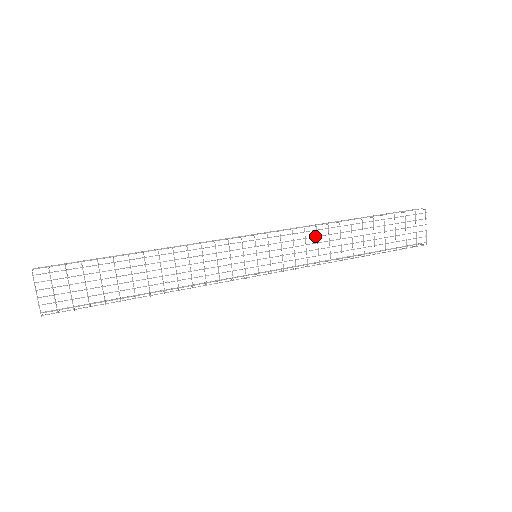
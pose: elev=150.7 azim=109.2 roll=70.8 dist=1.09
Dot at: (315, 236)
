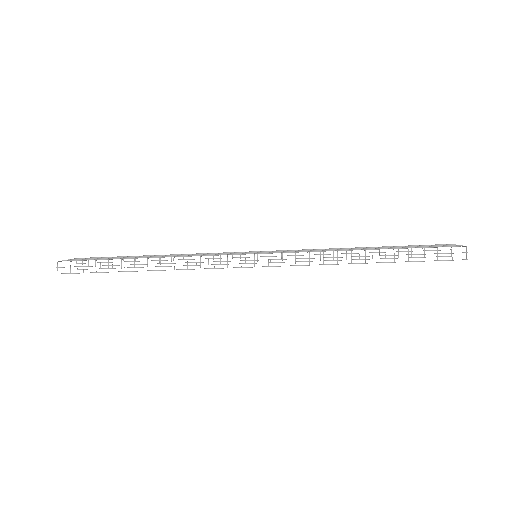
Dot at: occluded
